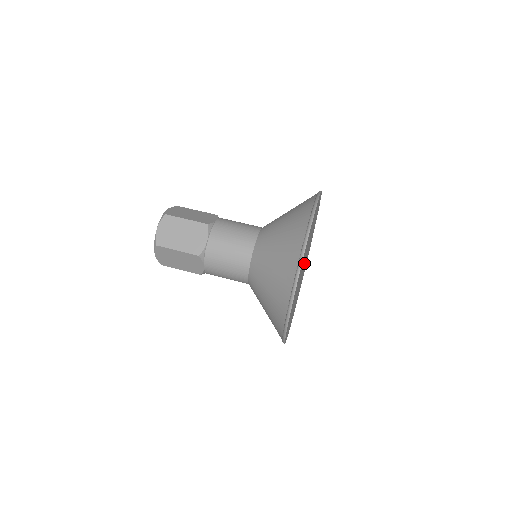
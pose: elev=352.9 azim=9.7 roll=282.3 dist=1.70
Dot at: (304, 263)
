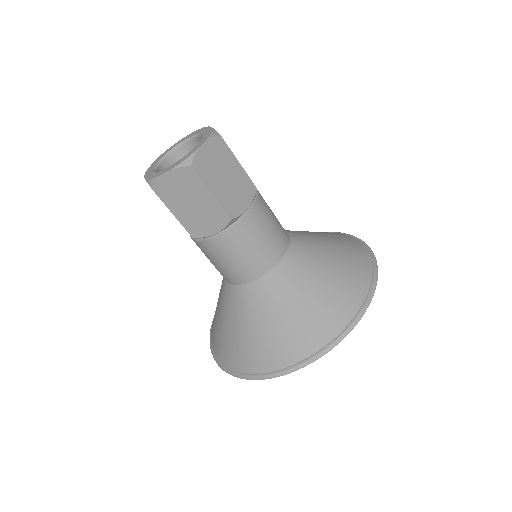
Dot at: occluded
